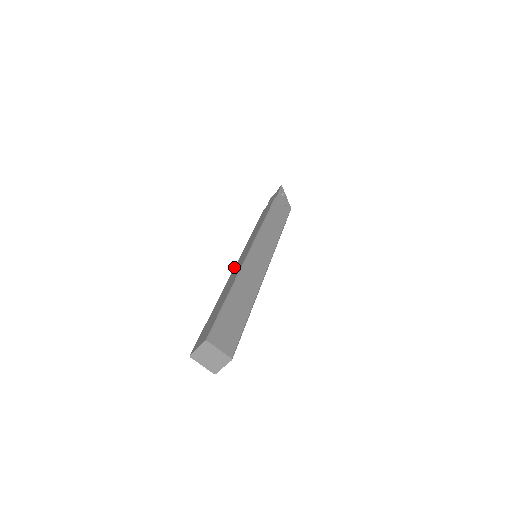
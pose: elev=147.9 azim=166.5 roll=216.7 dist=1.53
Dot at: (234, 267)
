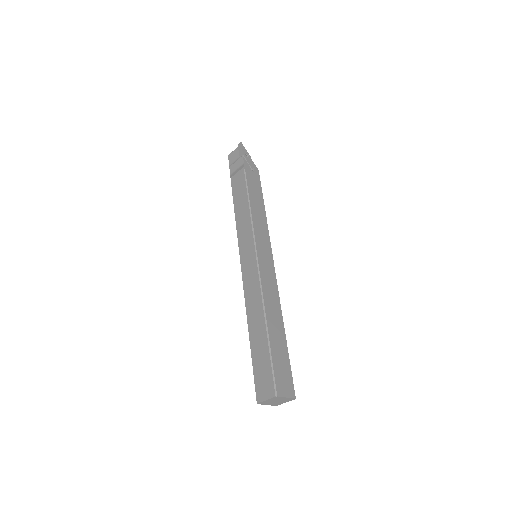
Dot at: (242, 277)
